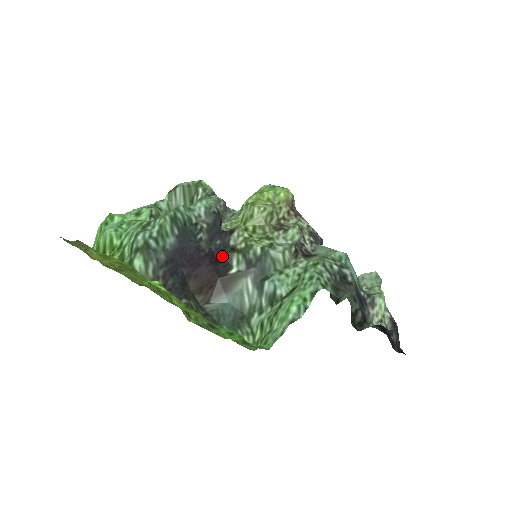
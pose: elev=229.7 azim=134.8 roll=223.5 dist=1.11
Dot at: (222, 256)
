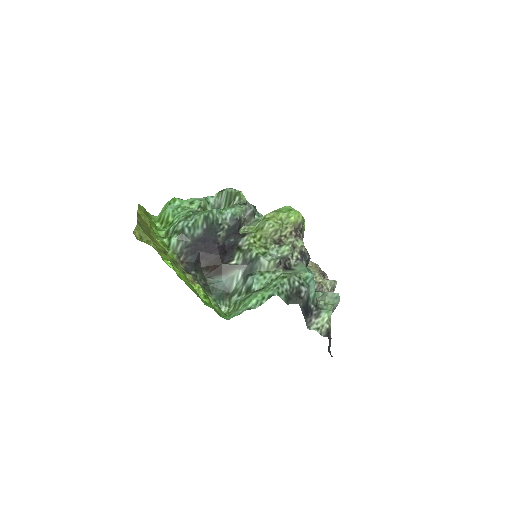
Dot at: (230, 250)
